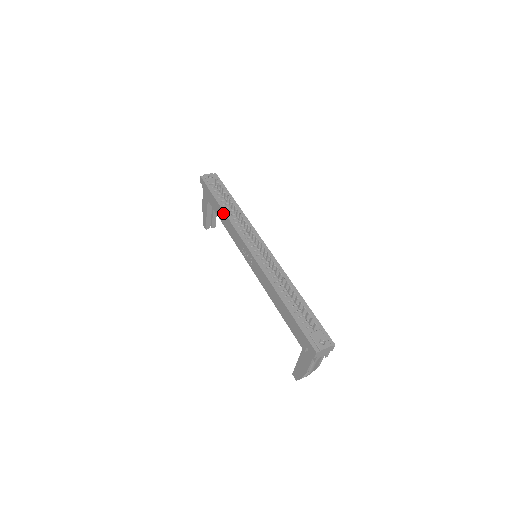
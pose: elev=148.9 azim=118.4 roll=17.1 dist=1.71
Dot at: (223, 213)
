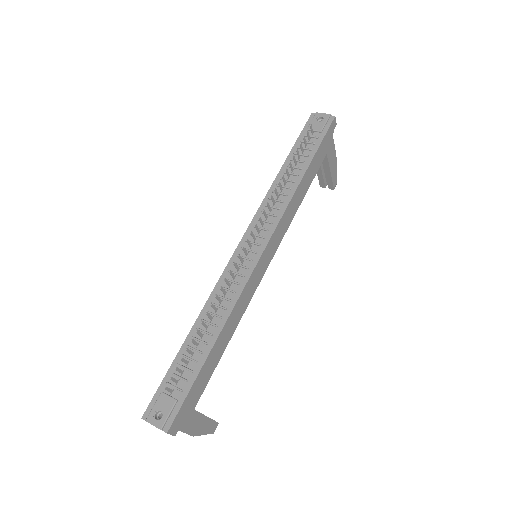
Dot at: (277, 177)
